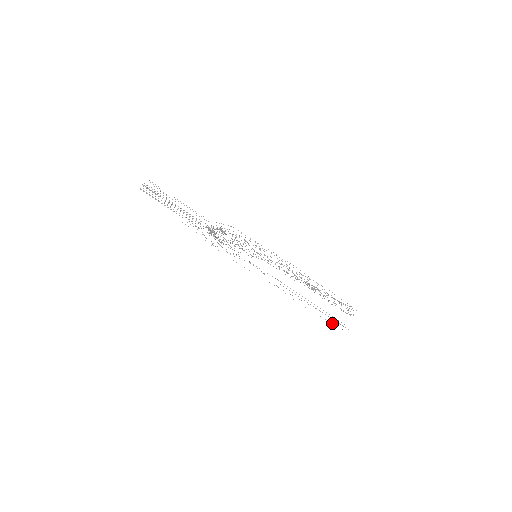
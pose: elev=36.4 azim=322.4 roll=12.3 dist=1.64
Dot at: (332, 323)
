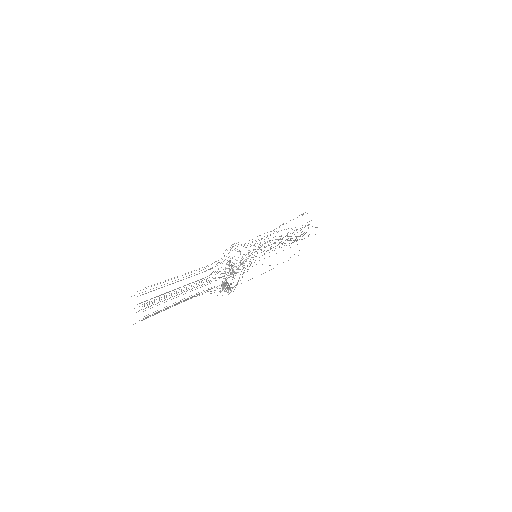
Dot at: occluded
